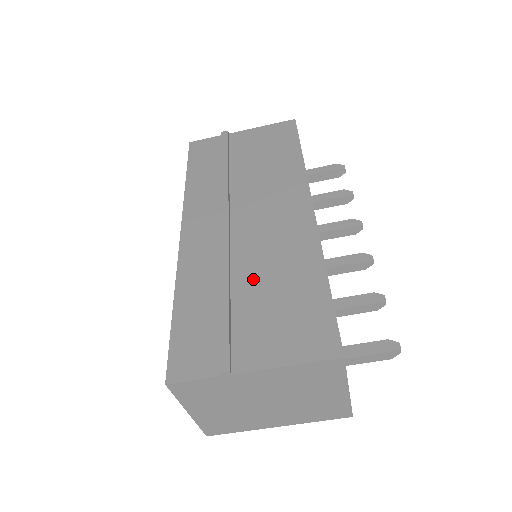
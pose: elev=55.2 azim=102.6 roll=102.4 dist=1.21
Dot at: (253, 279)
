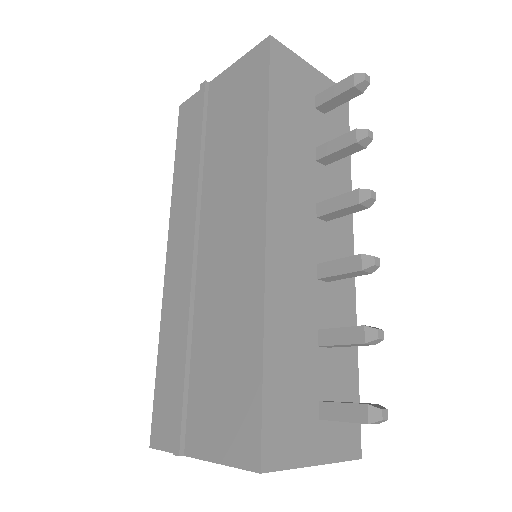
Dot at: (207, 336)
